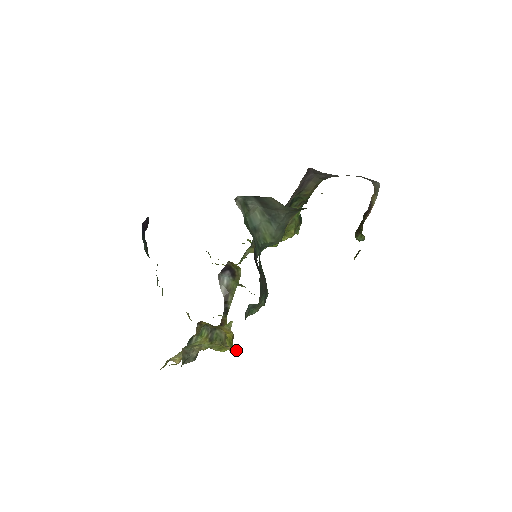
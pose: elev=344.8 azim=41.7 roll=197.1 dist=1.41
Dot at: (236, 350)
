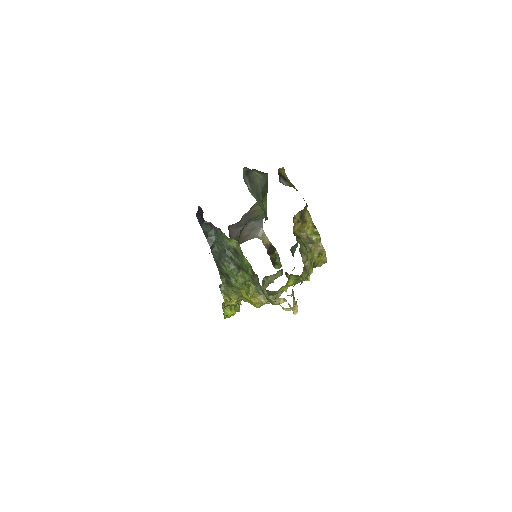
Dot at: (320, 248)
